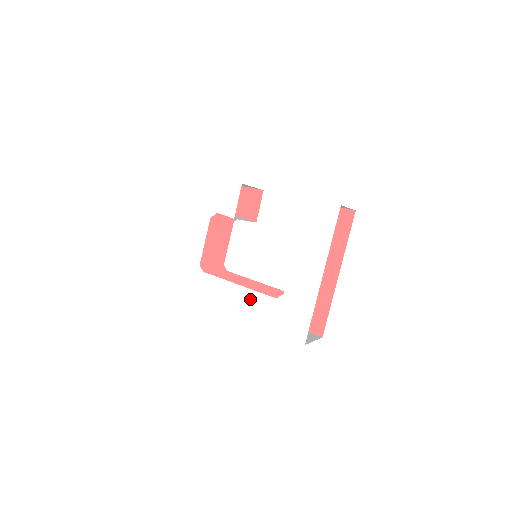
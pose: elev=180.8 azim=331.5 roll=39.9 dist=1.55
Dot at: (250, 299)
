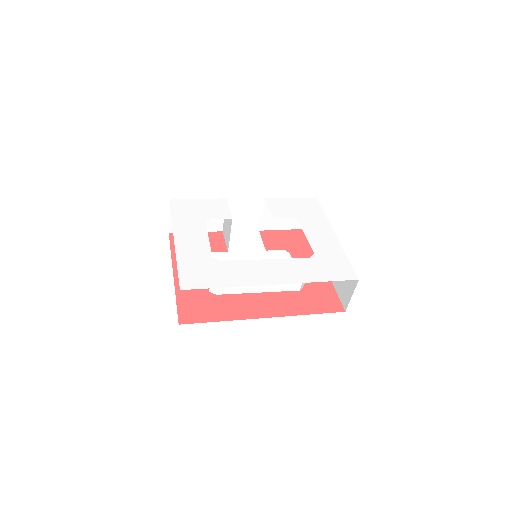
Dot at: (286, 265)
